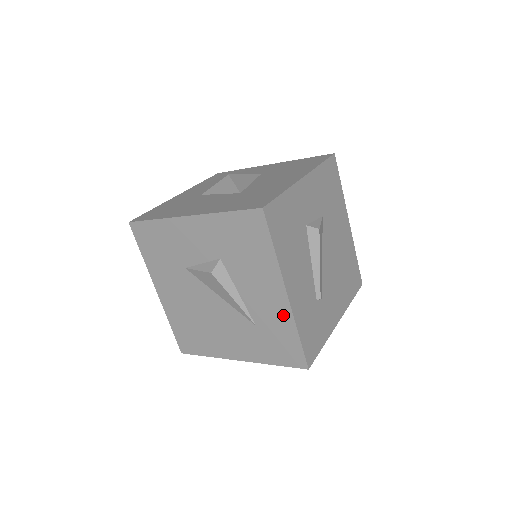
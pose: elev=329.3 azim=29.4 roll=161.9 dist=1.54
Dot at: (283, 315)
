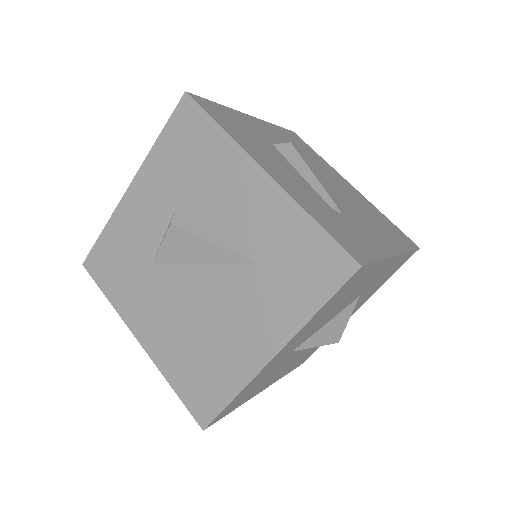
Dot at: (278, 207)
